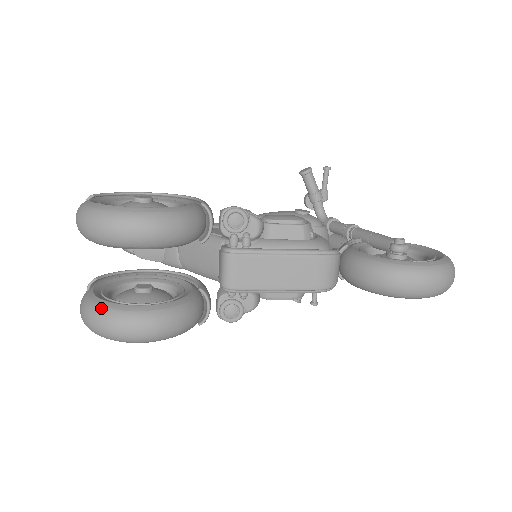
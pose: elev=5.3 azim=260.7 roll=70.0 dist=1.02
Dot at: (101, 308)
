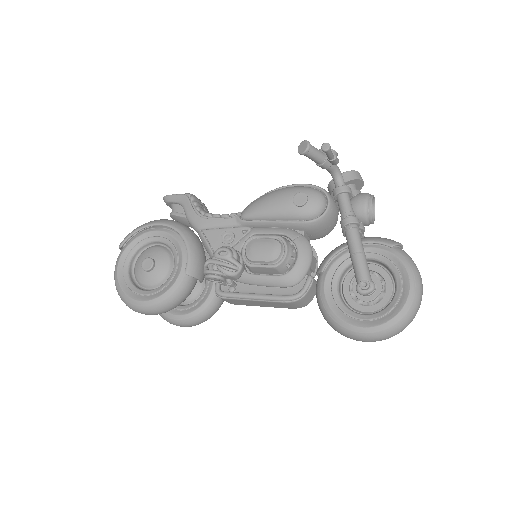
Dot at: occluded
